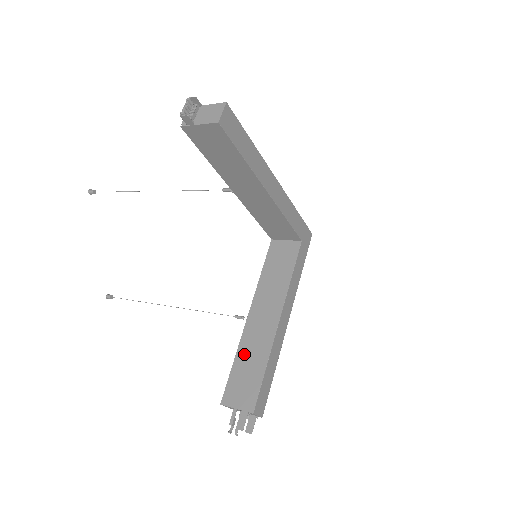
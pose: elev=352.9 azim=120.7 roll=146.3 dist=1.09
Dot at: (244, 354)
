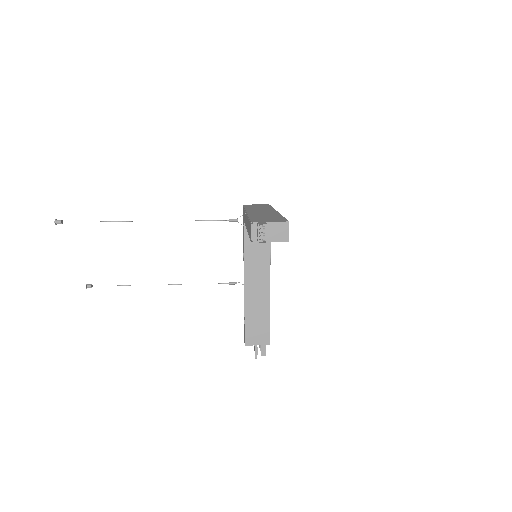
Dot at: (251, 312)
